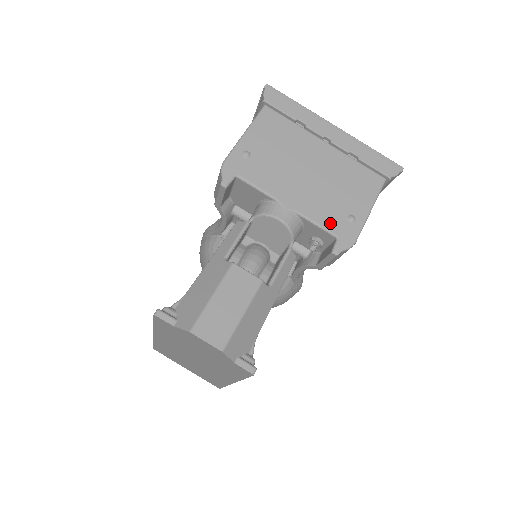
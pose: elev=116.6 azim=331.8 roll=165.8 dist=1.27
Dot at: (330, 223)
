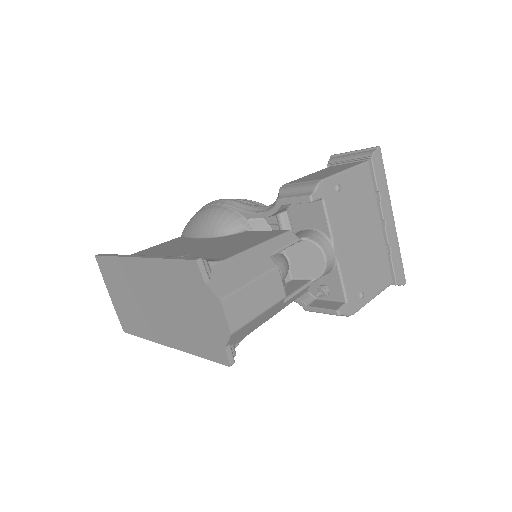
Dot at: (350, 287)
